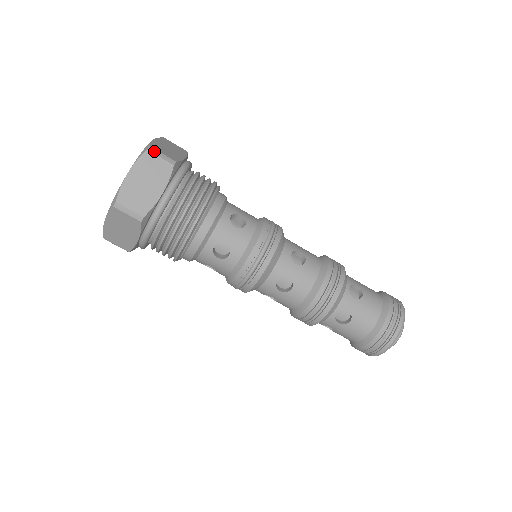
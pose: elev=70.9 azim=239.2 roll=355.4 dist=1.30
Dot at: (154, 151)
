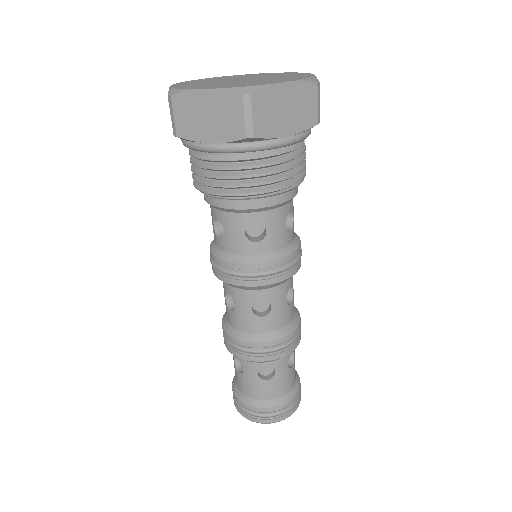
Dot at: (319, 92)
